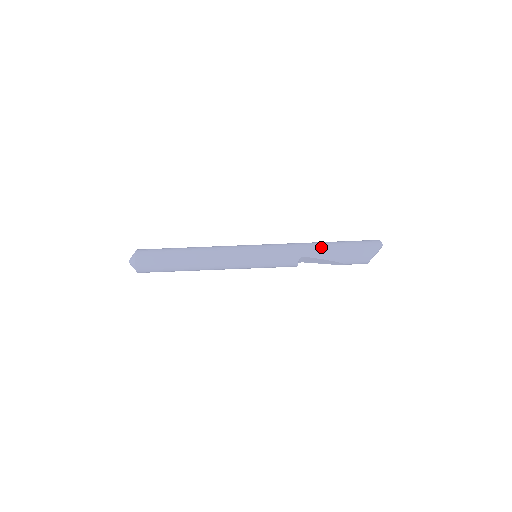
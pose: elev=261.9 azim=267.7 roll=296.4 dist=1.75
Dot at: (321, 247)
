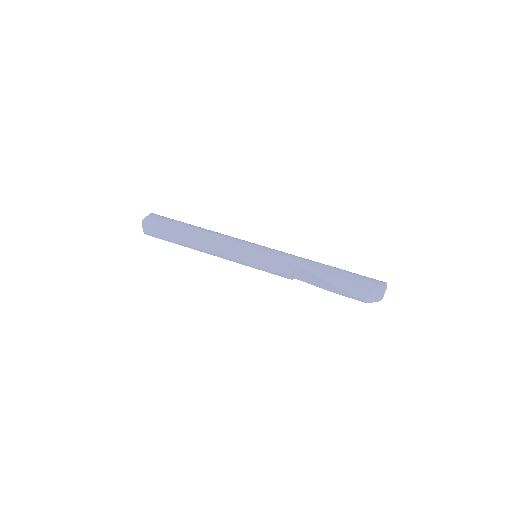
Dot at: (322, 265)
